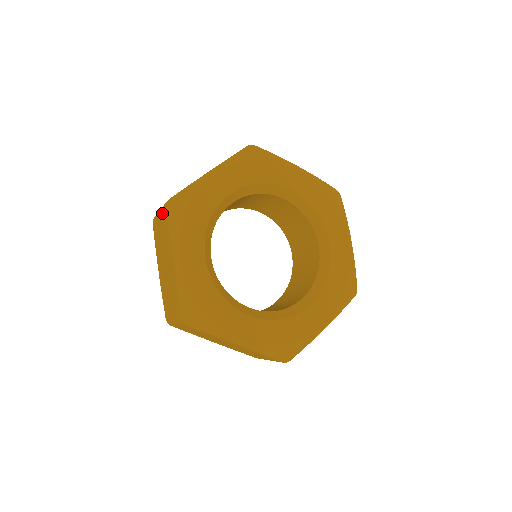
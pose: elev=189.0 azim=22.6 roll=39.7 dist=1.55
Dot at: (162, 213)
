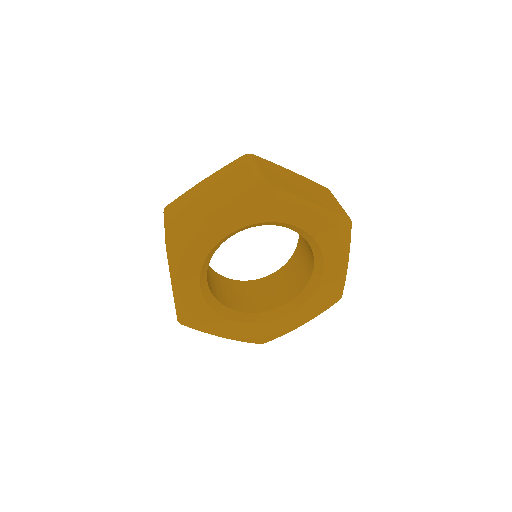
Dot at: occluded
